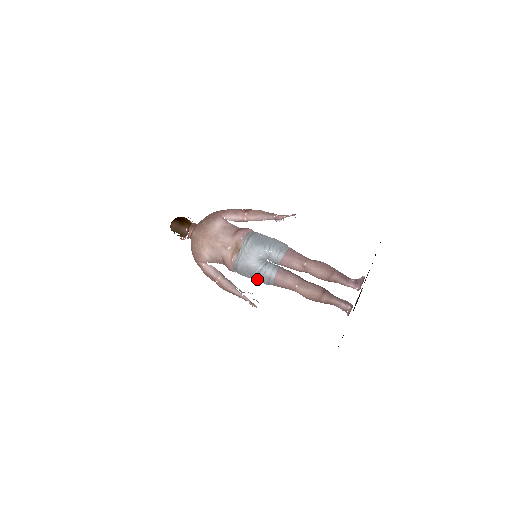
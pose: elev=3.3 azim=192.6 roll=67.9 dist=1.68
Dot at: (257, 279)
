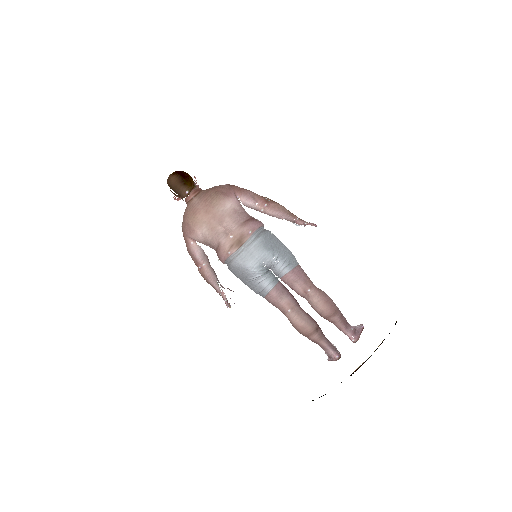
Dot at: (248, 284)
